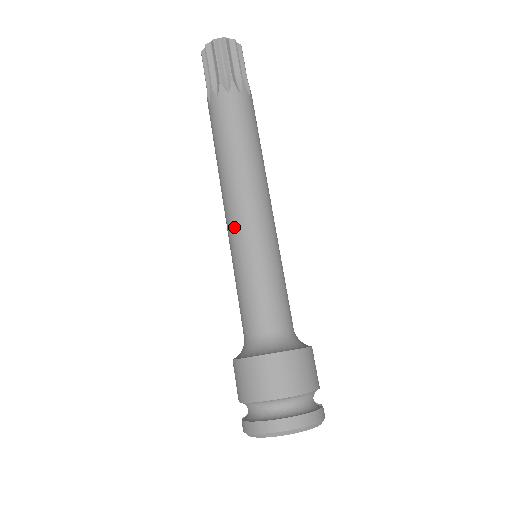
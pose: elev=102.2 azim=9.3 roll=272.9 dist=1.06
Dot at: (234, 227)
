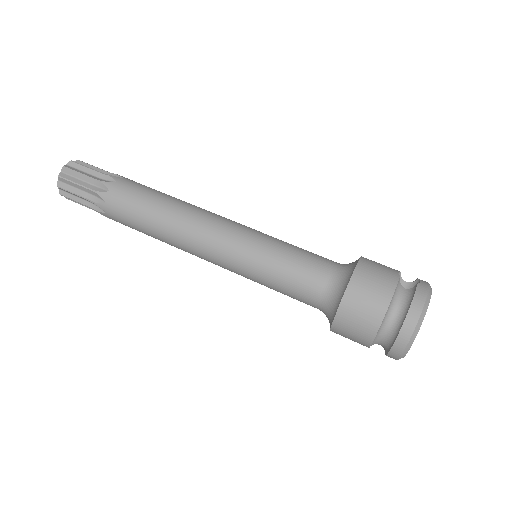
Dot at: (220, 265)
